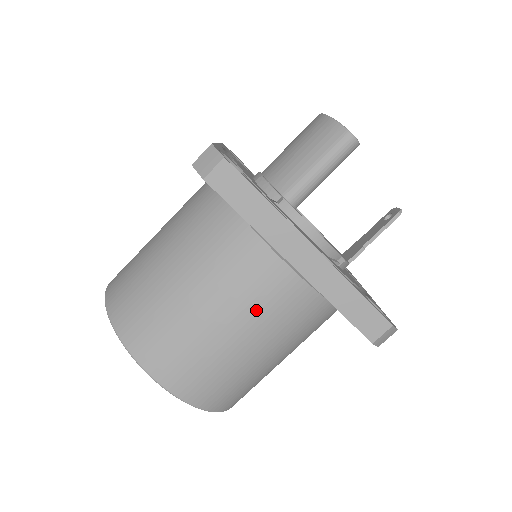
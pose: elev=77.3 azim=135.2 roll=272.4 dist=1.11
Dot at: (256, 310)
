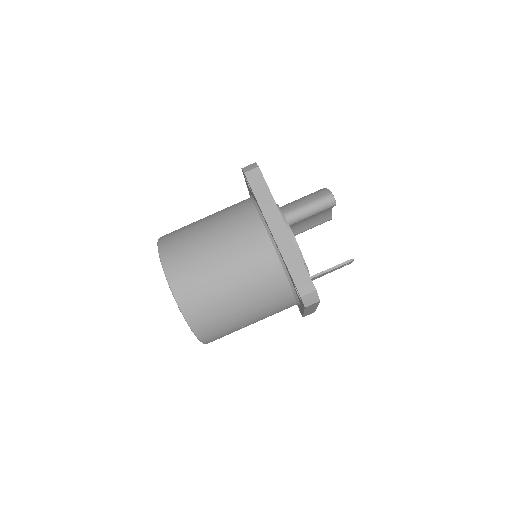
Dot at: (242, 258)
